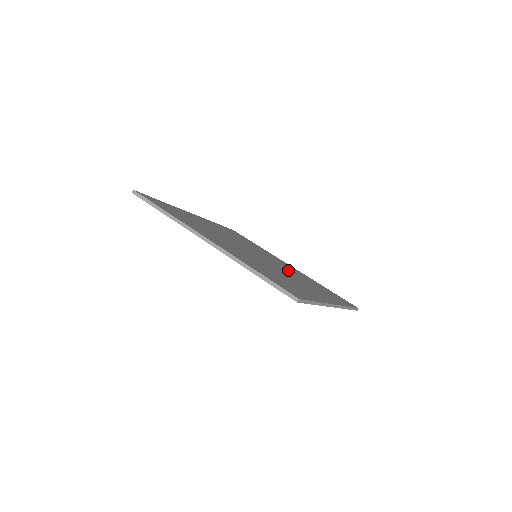
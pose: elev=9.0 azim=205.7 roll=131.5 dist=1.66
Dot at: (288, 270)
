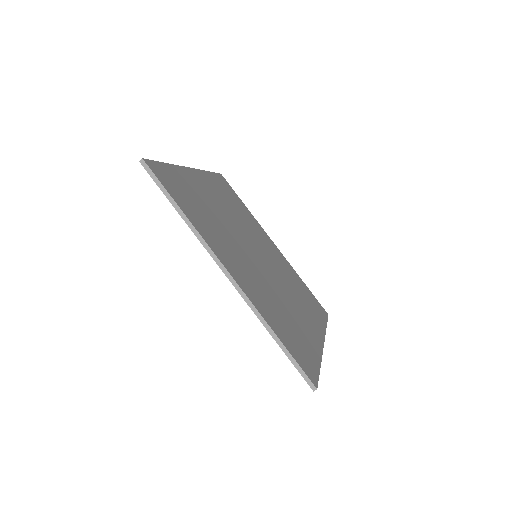
Dot at: (280, 270)
